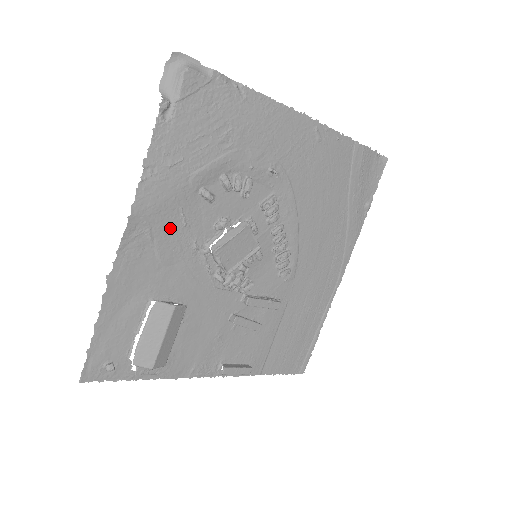
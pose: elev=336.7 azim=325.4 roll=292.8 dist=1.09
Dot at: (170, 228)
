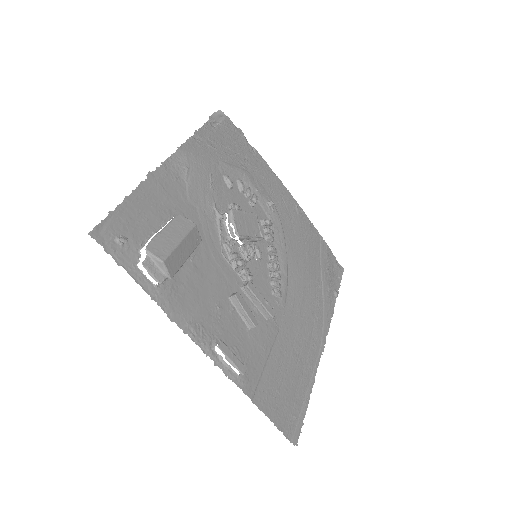
Dot at: (201, 180)
